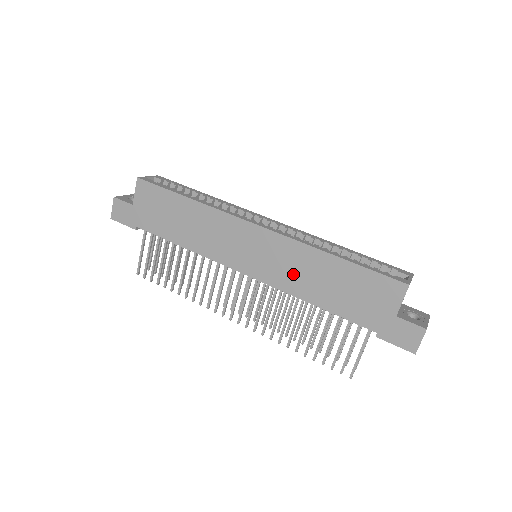
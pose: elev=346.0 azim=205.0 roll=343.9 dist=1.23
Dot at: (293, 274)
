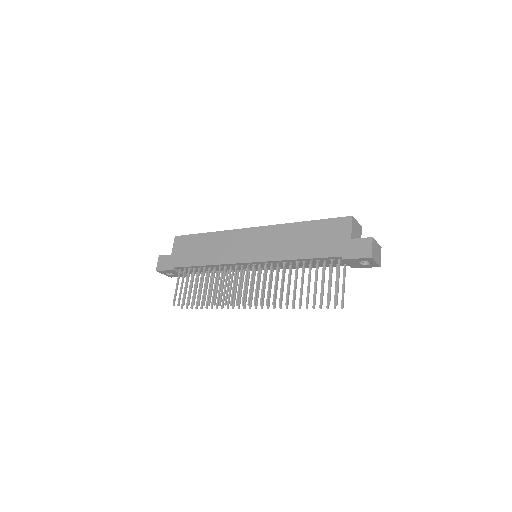
Dot at: (280, 246)
